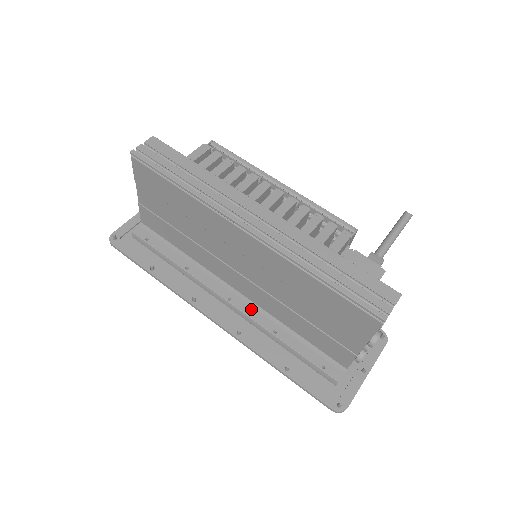
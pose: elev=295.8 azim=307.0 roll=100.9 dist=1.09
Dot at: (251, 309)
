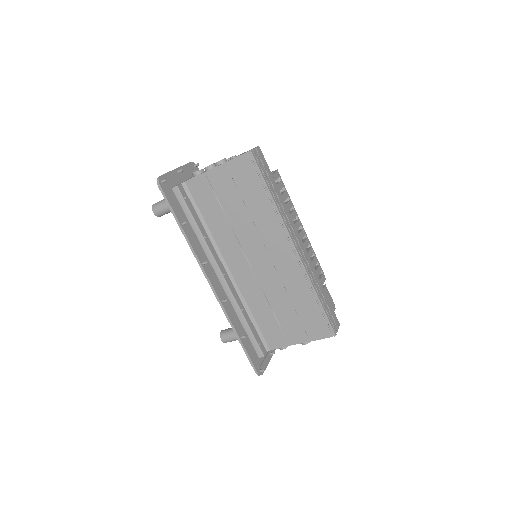
Dot at: (233, 288)
